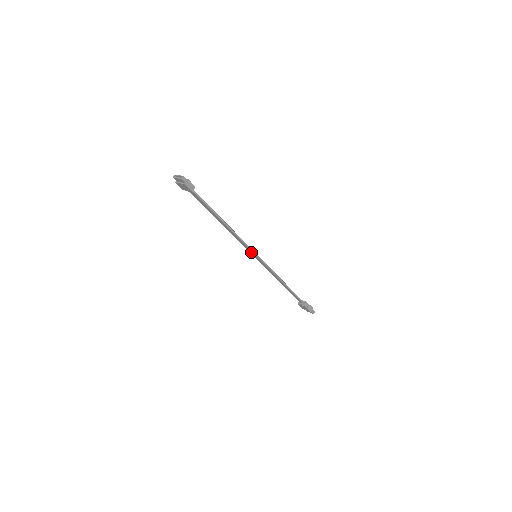
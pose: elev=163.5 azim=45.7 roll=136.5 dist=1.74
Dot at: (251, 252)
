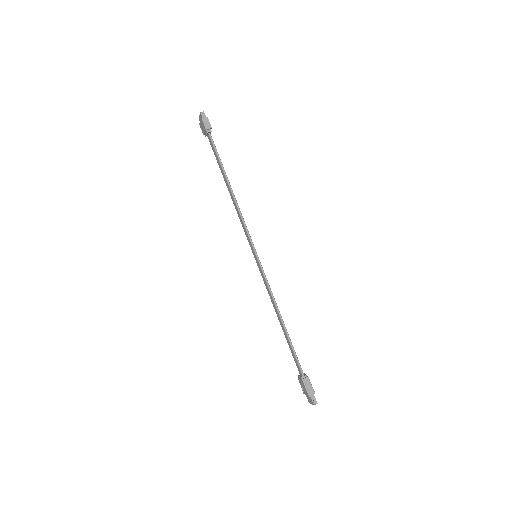
Dot at: (251, 246)
